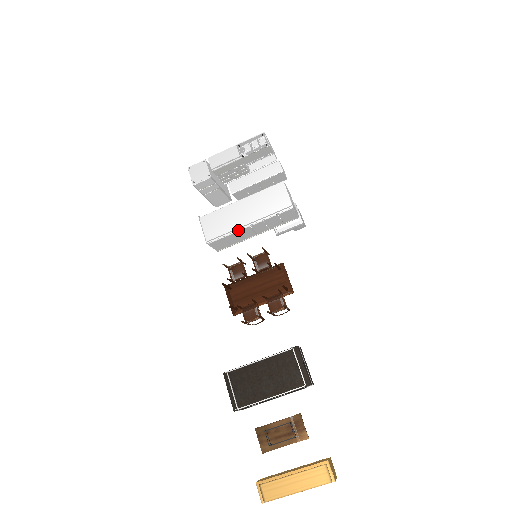
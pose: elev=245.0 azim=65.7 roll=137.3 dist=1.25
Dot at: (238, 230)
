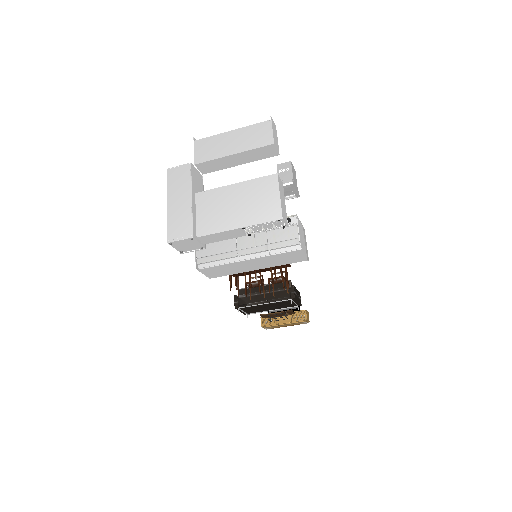
Dot at: occluded
